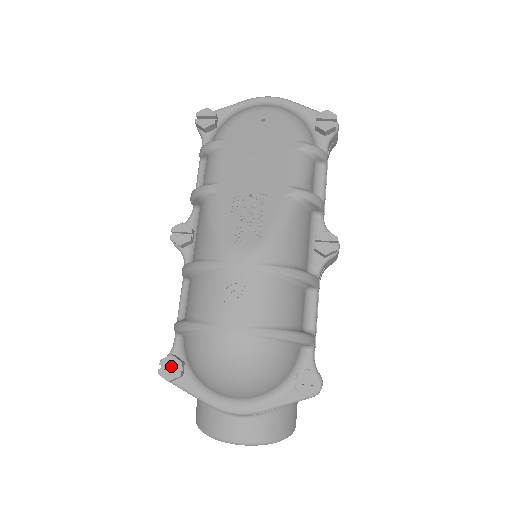
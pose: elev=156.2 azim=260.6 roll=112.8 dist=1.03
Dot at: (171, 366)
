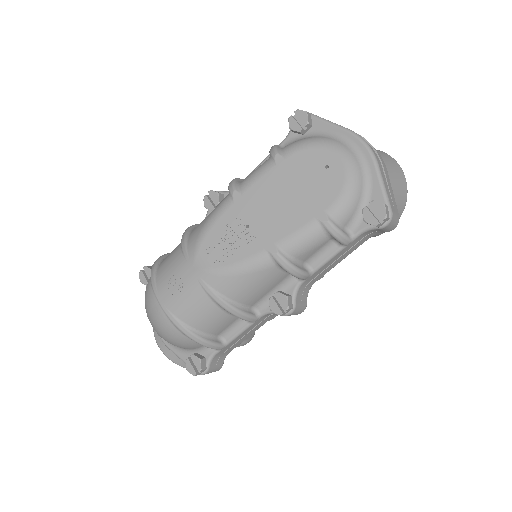
Dot at: (149, 274)
